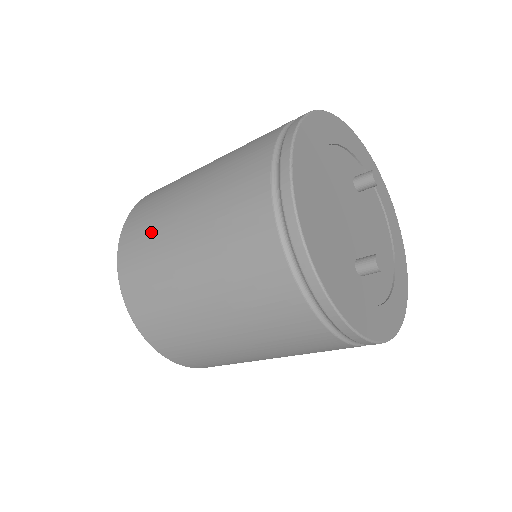
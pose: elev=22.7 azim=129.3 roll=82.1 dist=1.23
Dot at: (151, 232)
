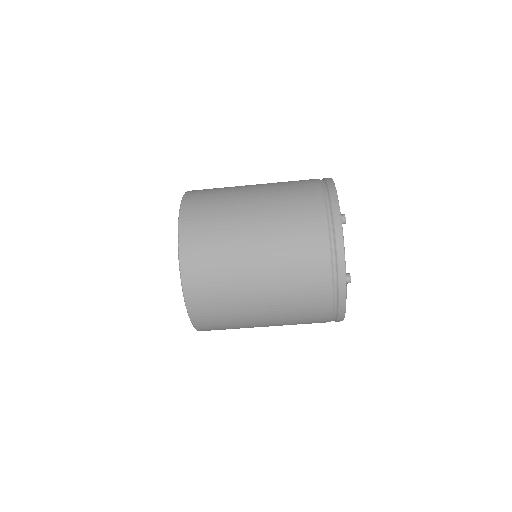
Dot at: (220, 262)
